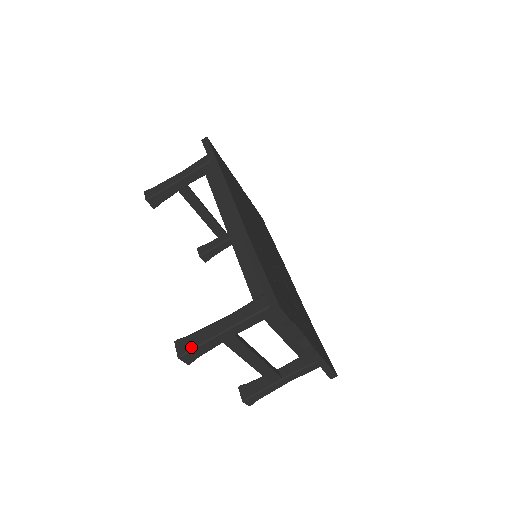
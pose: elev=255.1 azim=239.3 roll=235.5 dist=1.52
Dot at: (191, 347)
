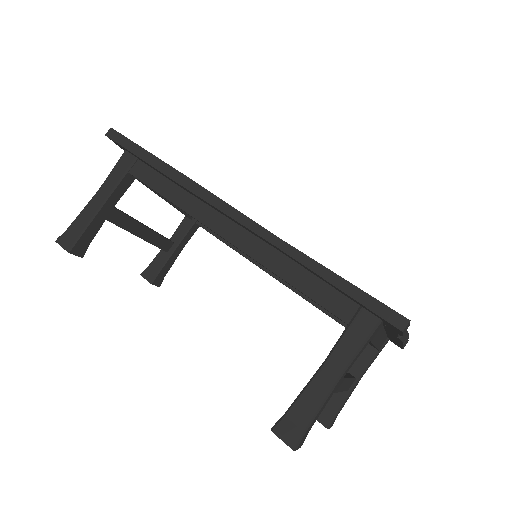
Dot at: (303, 427)
